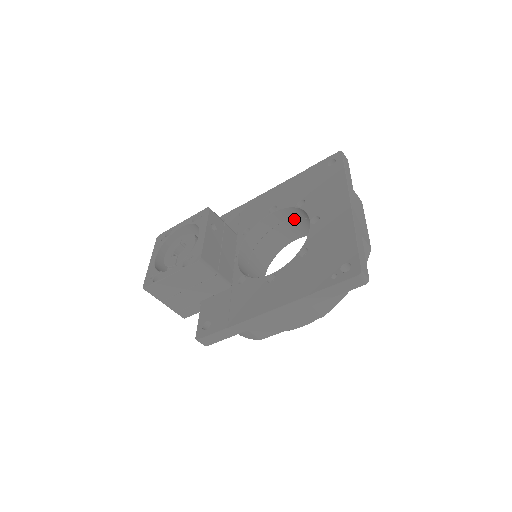
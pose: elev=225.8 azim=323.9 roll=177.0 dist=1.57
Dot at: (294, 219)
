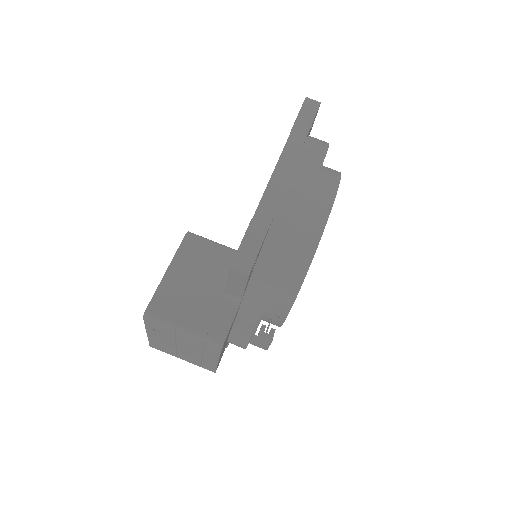
Dot at: occluded
